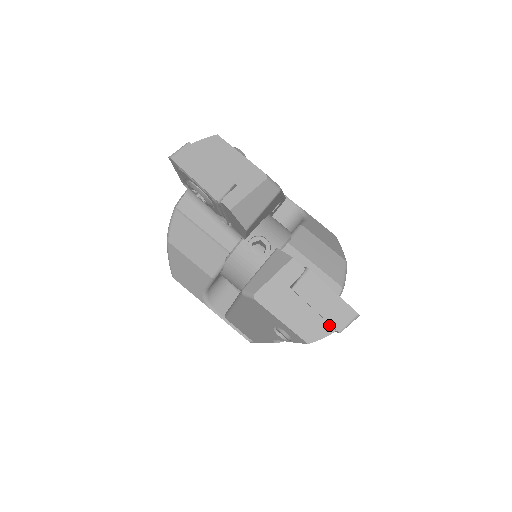
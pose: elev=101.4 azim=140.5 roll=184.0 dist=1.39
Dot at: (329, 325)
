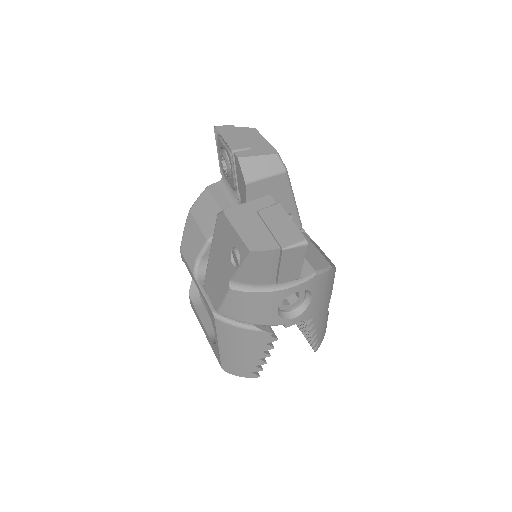
Dot at: (276, 243)
